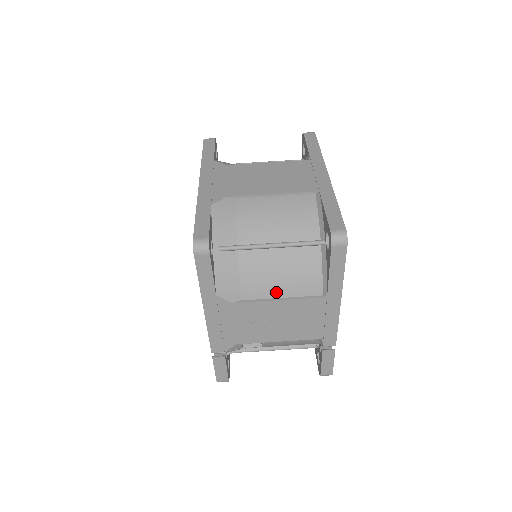
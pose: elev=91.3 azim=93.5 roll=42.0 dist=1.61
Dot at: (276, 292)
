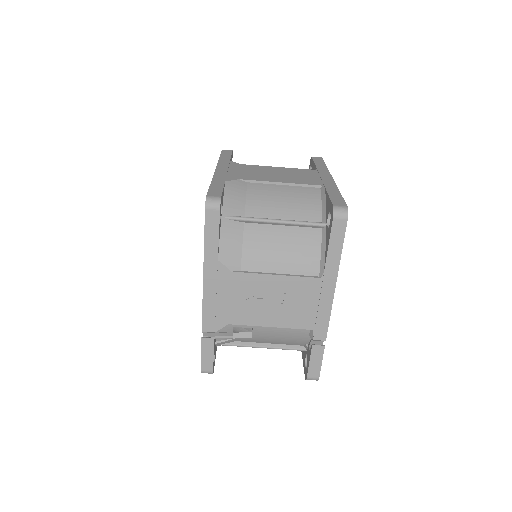
Dot at: (275, 267)
